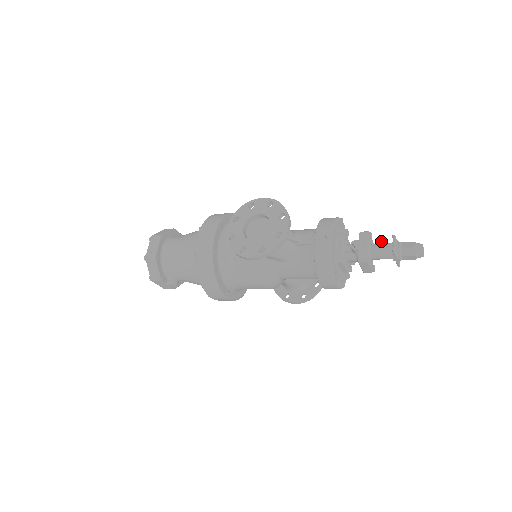
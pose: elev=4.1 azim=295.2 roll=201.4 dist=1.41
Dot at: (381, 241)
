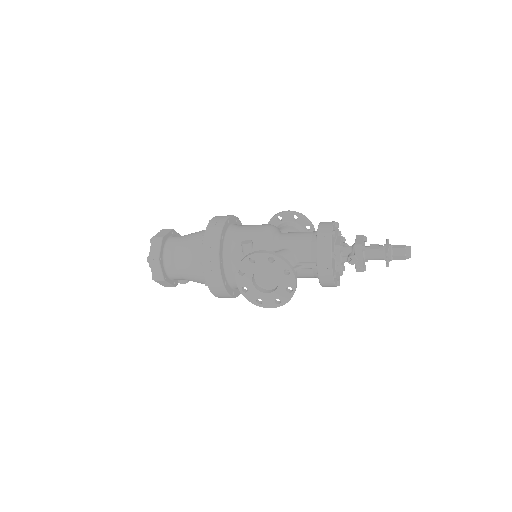
Dot at: (374, 249)
